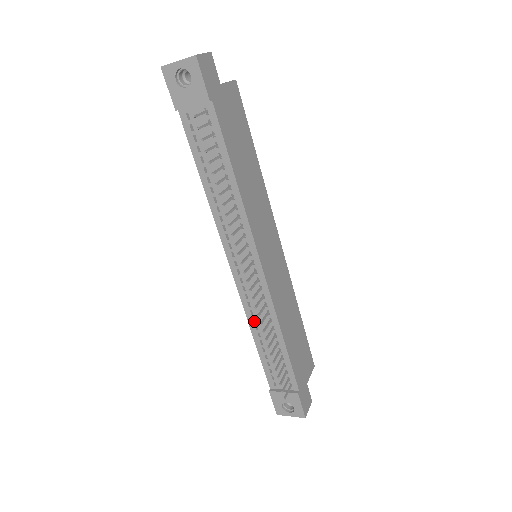
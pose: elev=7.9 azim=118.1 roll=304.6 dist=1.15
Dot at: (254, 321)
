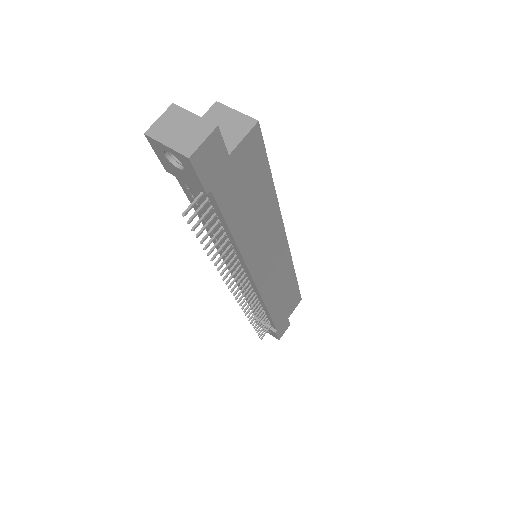
Dot at: occluded
